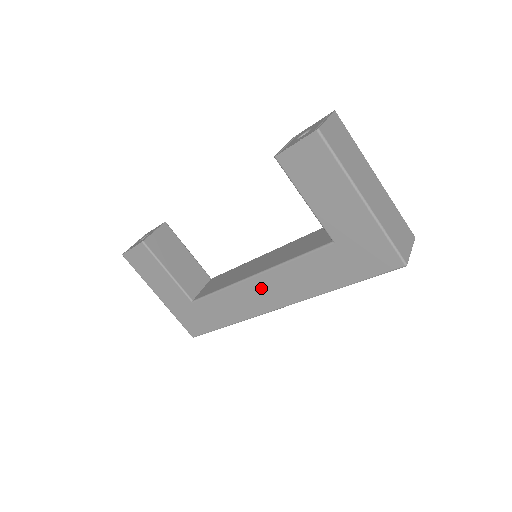
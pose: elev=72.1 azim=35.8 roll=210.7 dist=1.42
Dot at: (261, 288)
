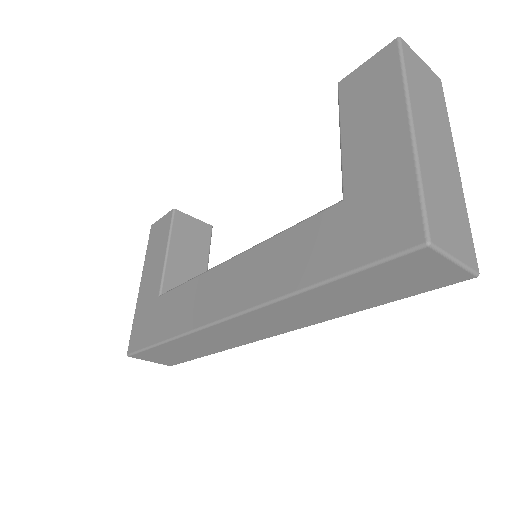
Dot at: (228, 278)
